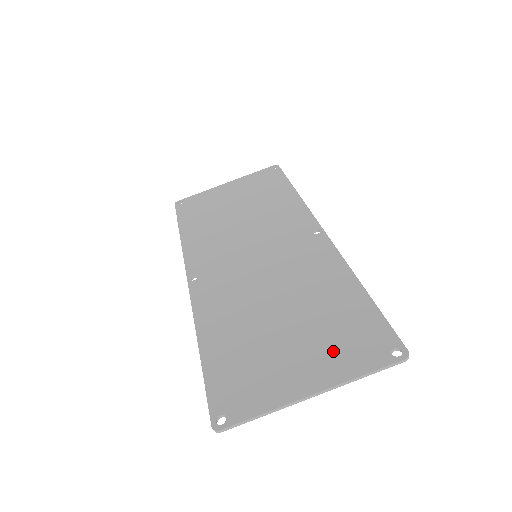
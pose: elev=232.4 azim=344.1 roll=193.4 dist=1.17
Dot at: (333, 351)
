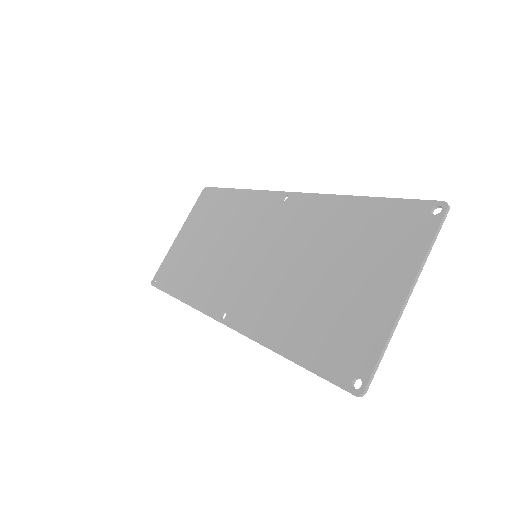
Dot at: (388, 255)
